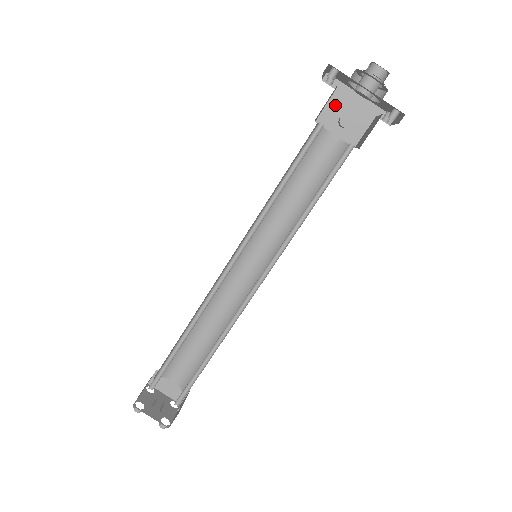
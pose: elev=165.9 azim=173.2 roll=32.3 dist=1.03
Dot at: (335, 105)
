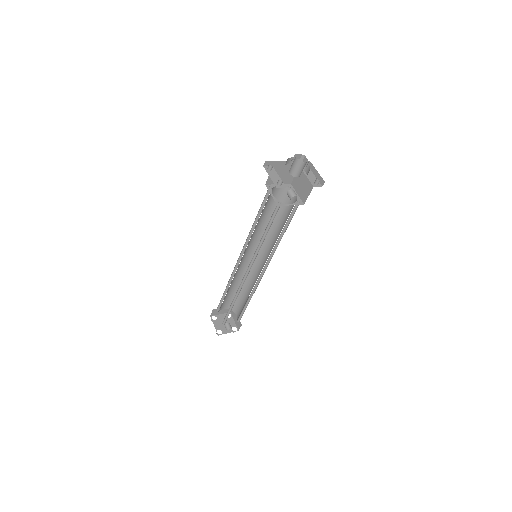
Dot at: occluded
